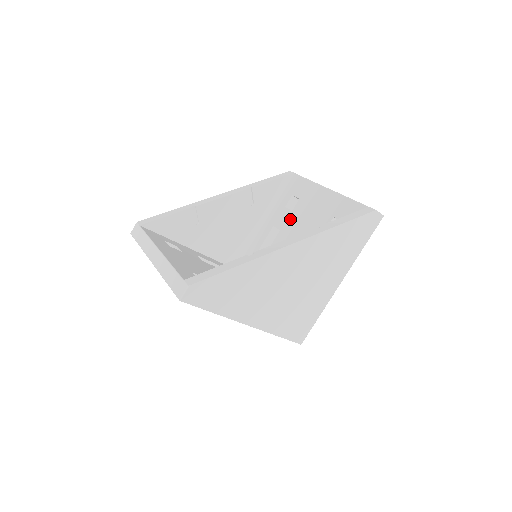
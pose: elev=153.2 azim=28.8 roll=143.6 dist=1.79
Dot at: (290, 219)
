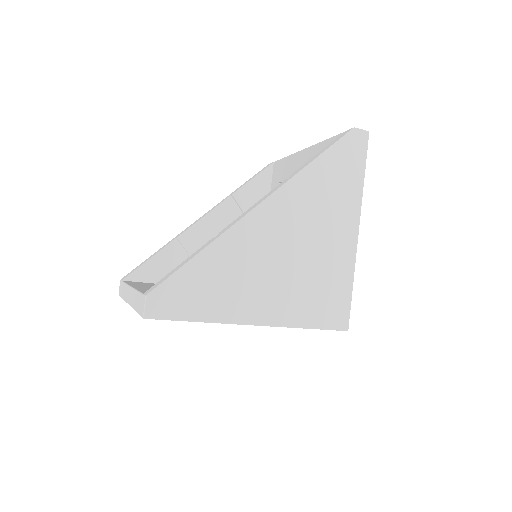
Dot at: occluded
